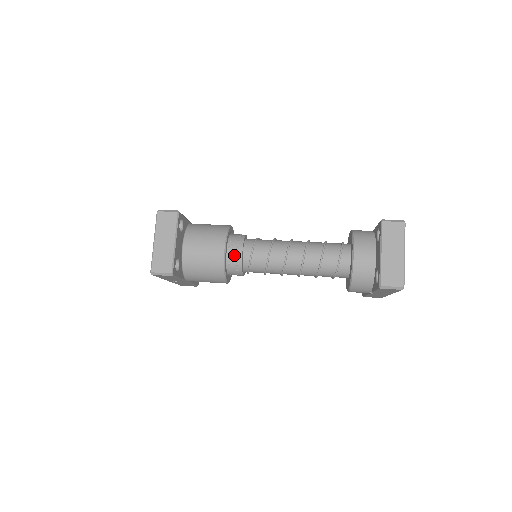
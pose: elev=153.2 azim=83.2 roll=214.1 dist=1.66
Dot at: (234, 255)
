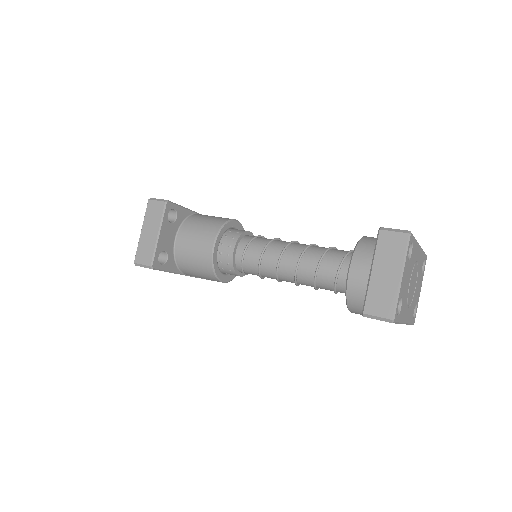
Dot at: (225, 253)
